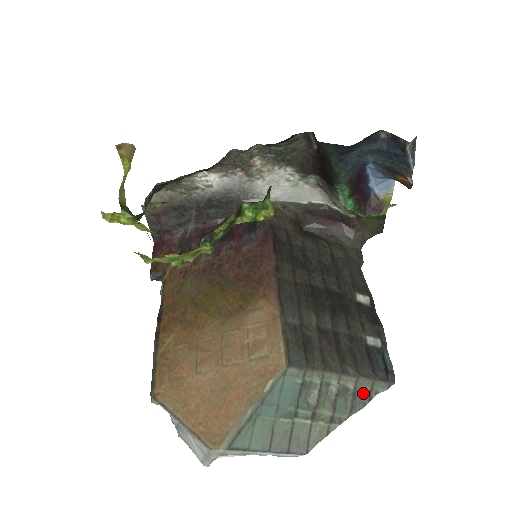
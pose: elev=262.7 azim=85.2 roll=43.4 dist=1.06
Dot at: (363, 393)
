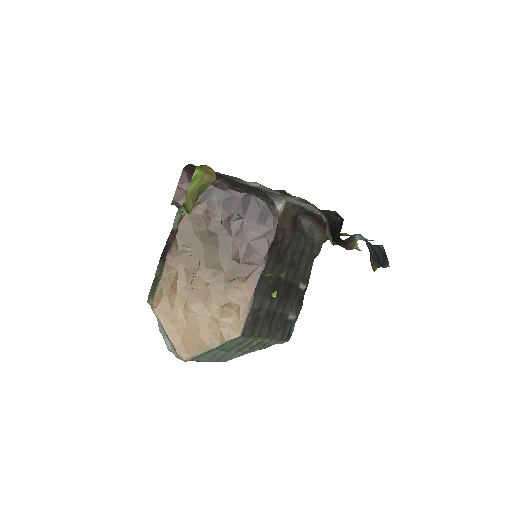
Dot at: (270, 344)
